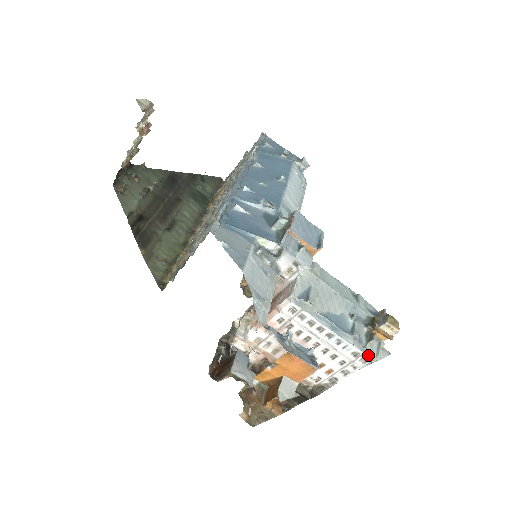
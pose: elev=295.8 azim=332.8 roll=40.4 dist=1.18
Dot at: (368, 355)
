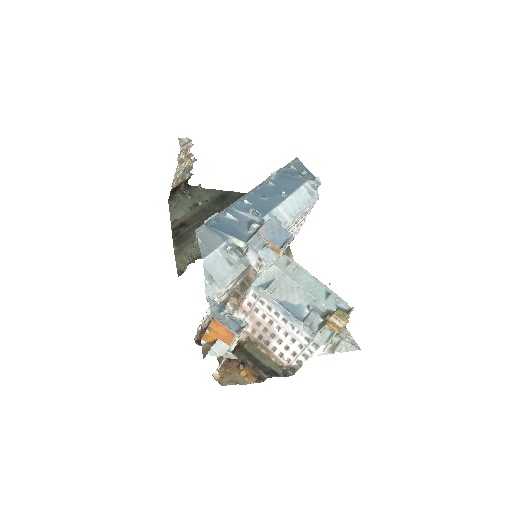
Dot at: (316, 341)
